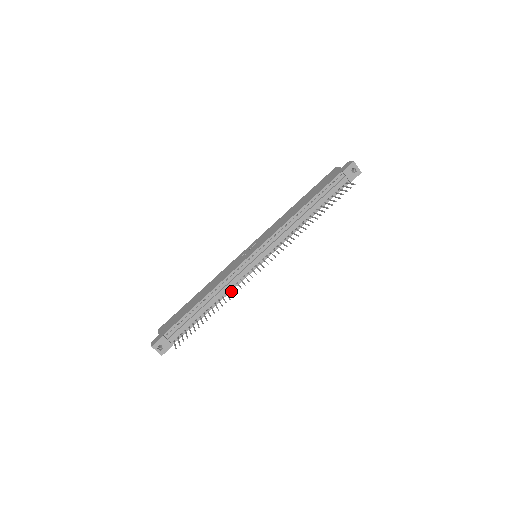
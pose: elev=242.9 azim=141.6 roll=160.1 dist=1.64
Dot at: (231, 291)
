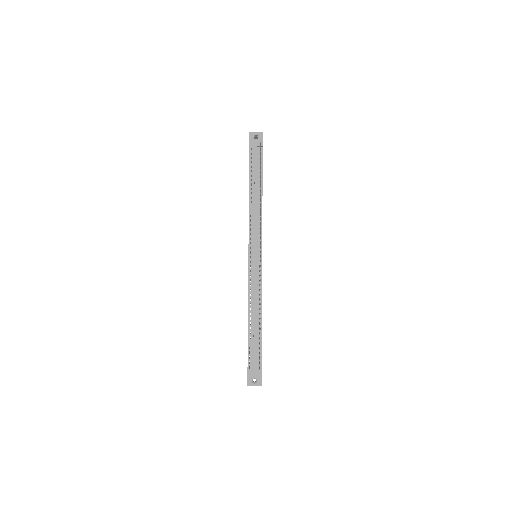
Dot at: (259, 294)
